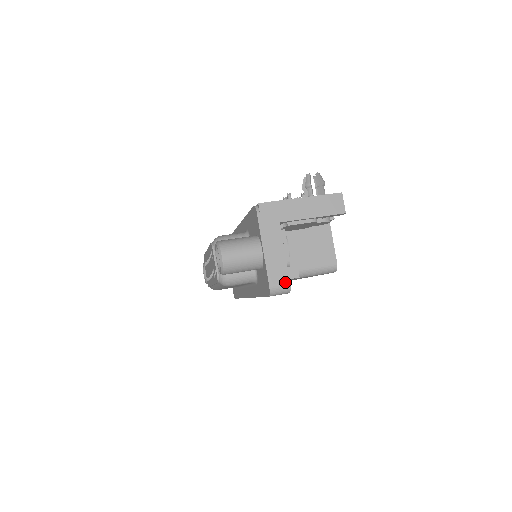
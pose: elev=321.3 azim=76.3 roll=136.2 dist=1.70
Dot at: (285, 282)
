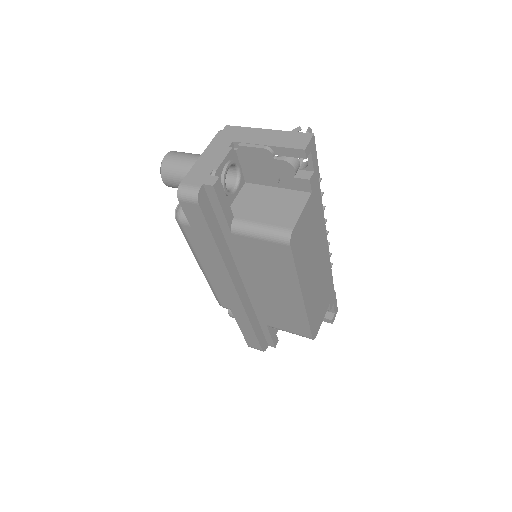
Dot at: (197, 185)
